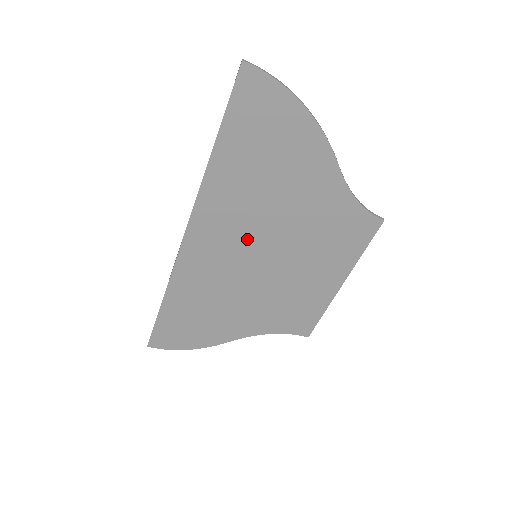
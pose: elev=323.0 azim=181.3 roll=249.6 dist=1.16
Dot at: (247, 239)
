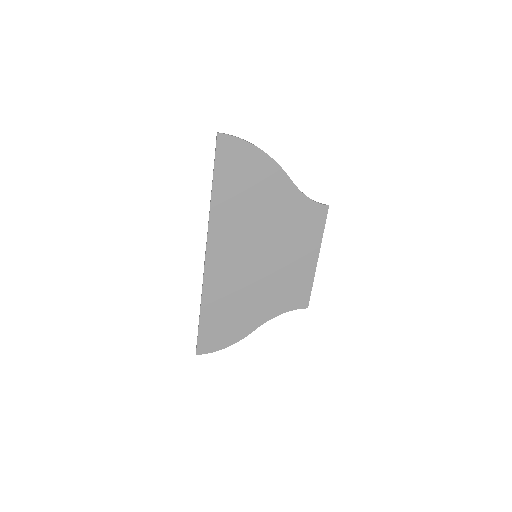
Dot at: (247, 245)
